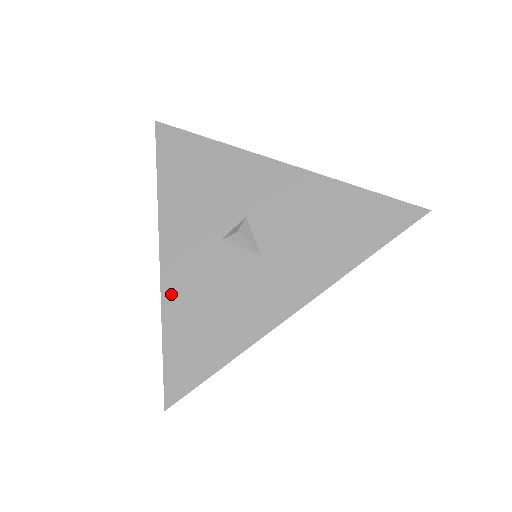
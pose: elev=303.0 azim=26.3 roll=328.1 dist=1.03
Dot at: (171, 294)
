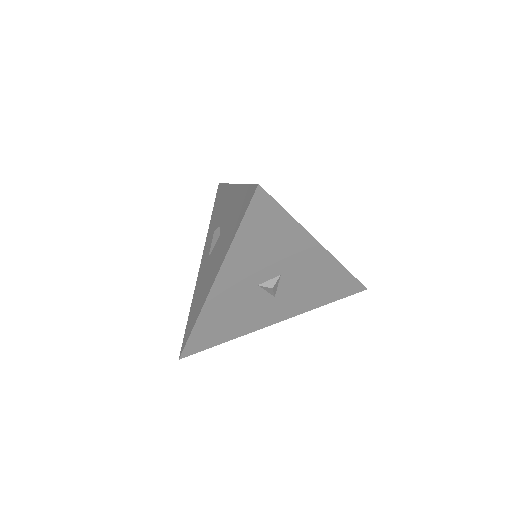
Dot at: (209, 310)
